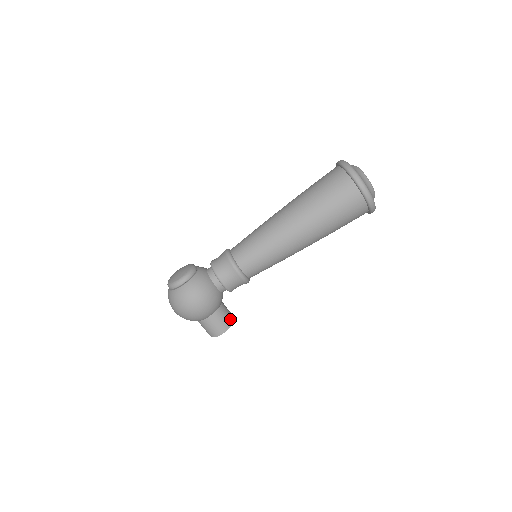
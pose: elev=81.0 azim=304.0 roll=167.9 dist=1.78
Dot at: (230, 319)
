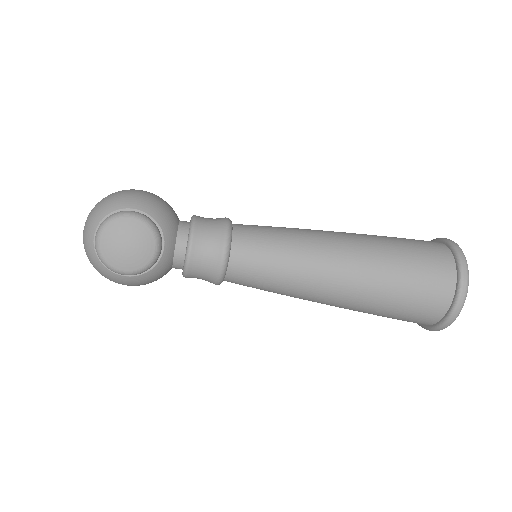
Dot at: occluded
